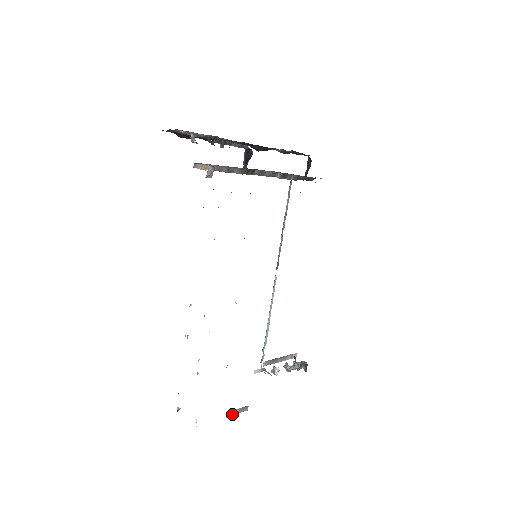
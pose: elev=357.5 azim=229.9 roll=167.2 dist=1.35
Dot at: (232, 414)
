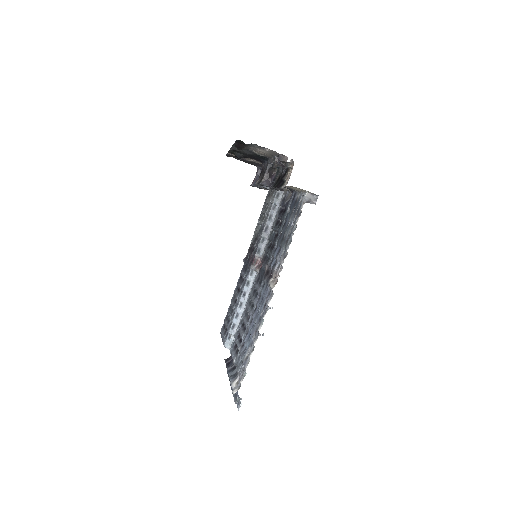
Dot at: occluded
